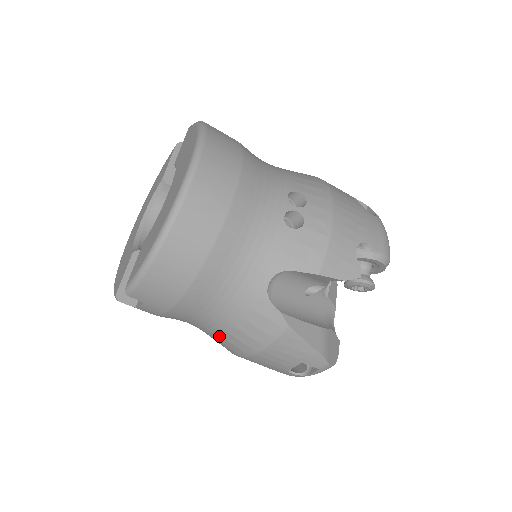
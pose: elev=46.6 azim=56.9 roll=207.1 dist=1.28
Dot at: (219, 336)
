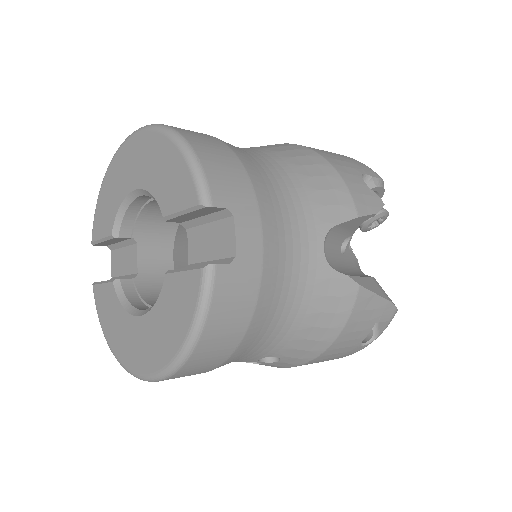
Dot at: occluded
